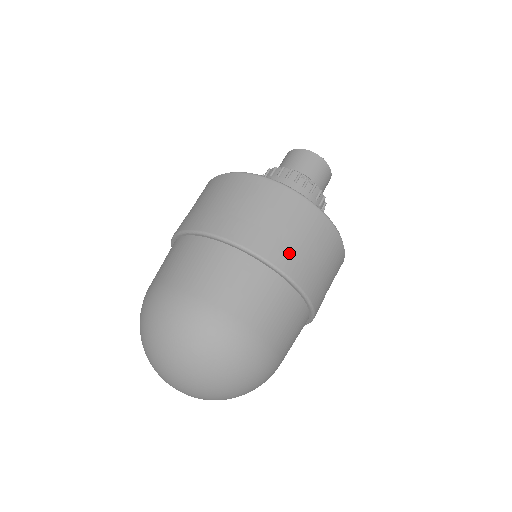
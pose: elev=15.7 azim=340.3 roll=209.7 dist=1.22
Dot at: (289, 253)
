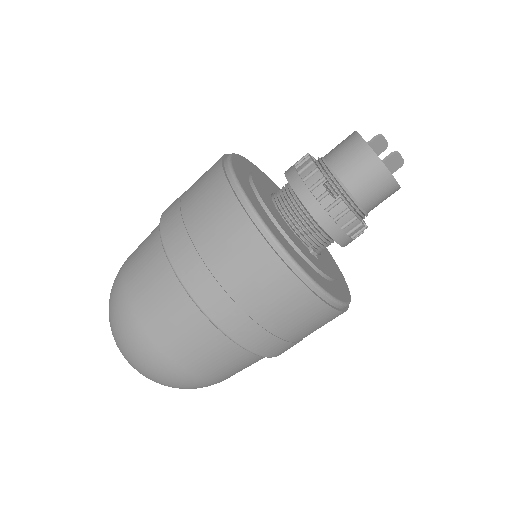
Dot at: (215, 291)
